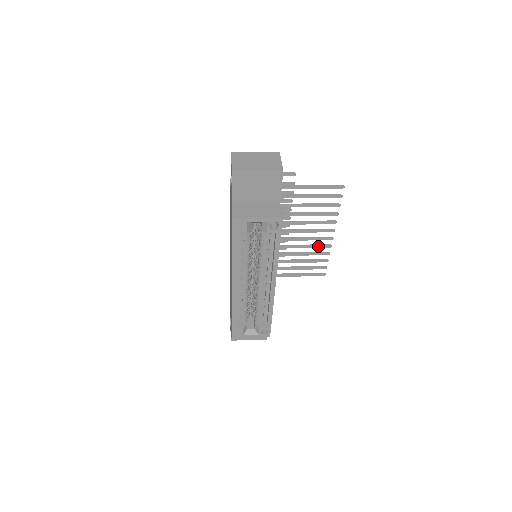
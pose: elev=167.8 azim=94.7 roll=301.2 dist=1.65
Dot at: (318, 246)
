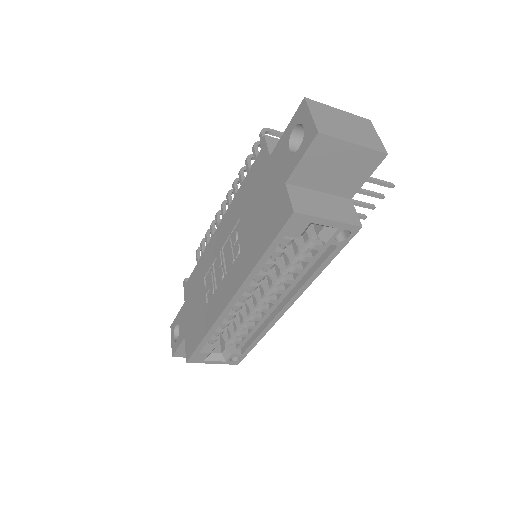
Dot at: occluded
